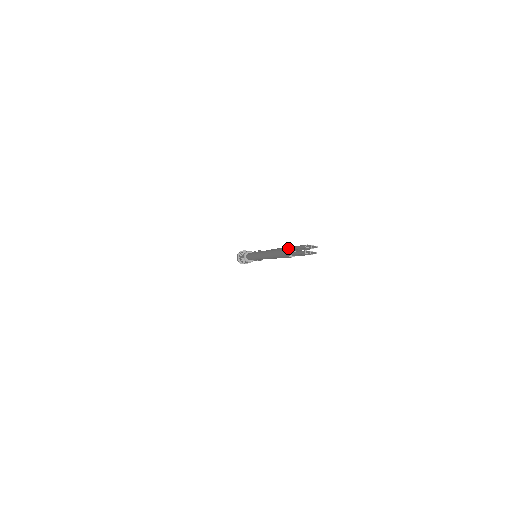
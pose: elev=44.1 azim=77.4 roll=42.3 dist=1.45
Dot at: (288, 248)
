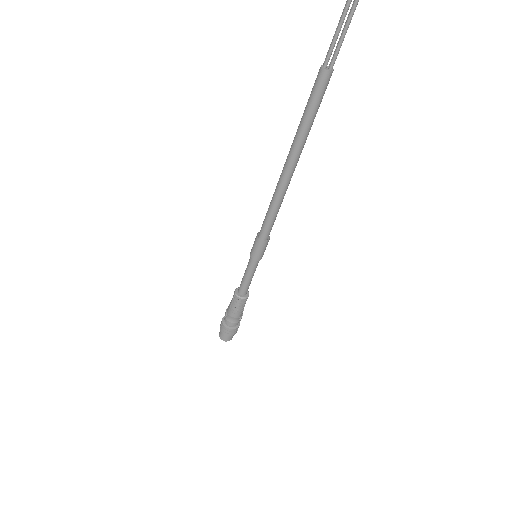
Dot at: (323, 63)
